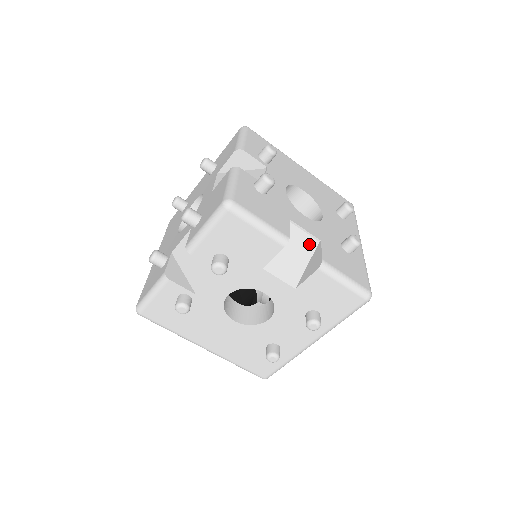
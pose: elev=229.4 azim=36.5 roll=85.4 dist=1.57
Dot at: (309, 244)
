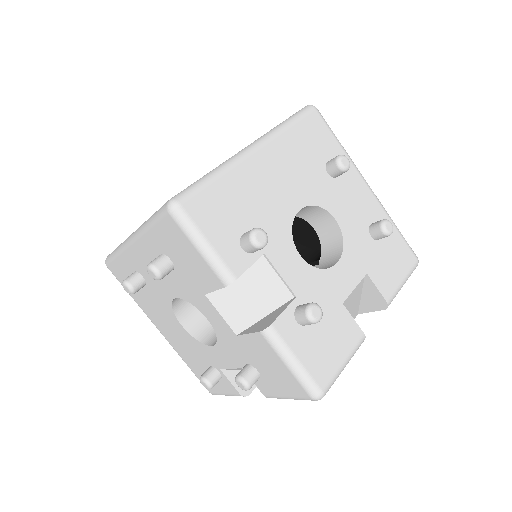
Dot at: (359, 287)
